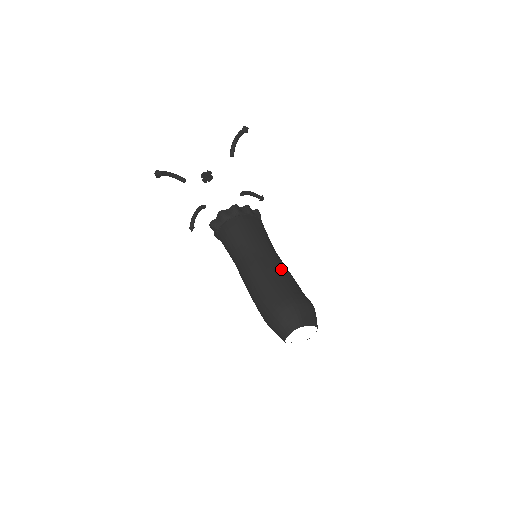
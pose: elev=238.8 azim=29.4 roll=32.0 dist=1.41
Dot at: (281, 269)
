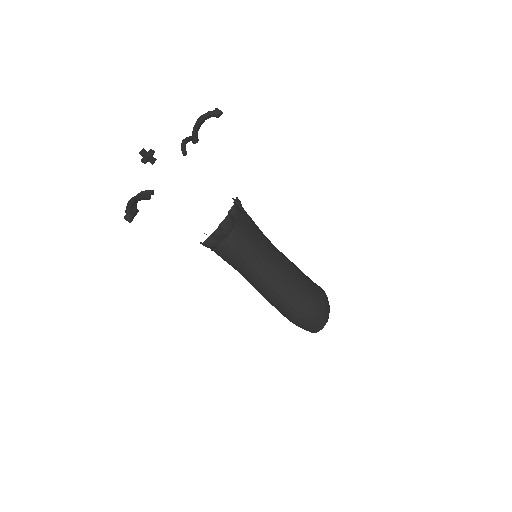
Dot at: (295, 273)
